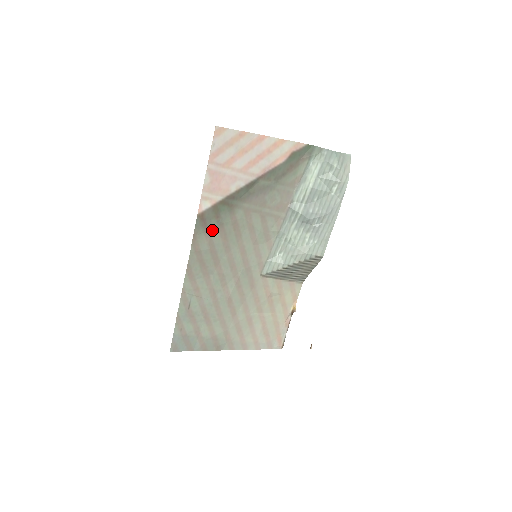
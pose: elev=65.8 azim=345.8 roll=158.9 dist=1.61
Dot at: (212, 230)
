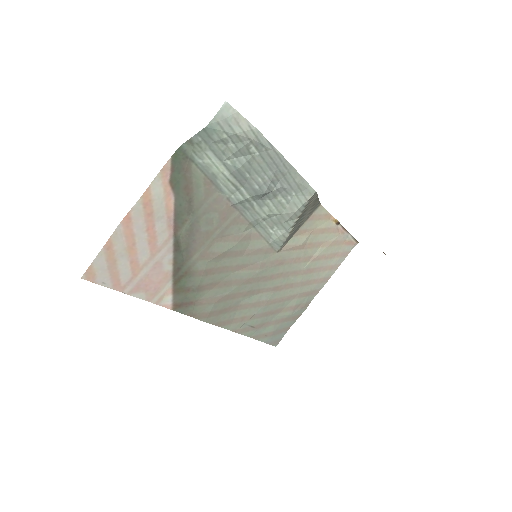
Dot at: (198, 297)
